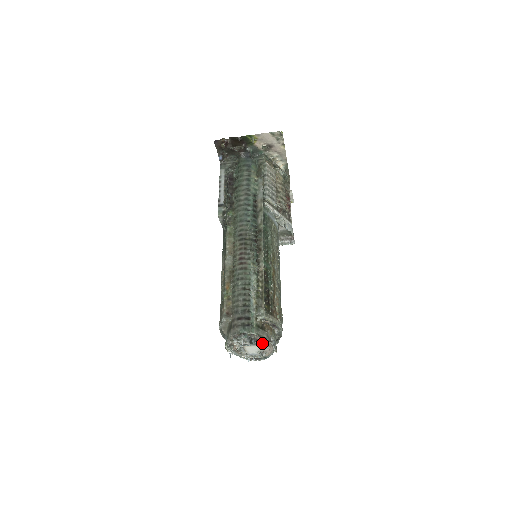
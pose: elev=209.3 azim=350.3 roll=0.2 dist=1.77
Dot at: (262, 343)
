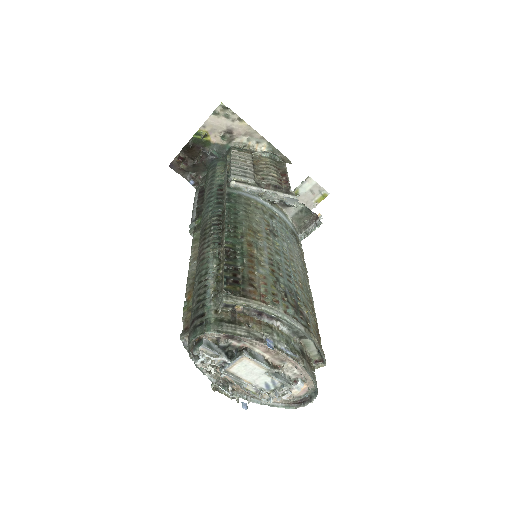
Dot at: (263, 355)
